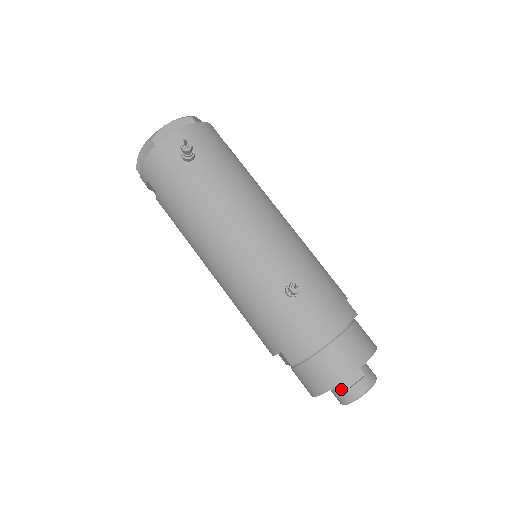
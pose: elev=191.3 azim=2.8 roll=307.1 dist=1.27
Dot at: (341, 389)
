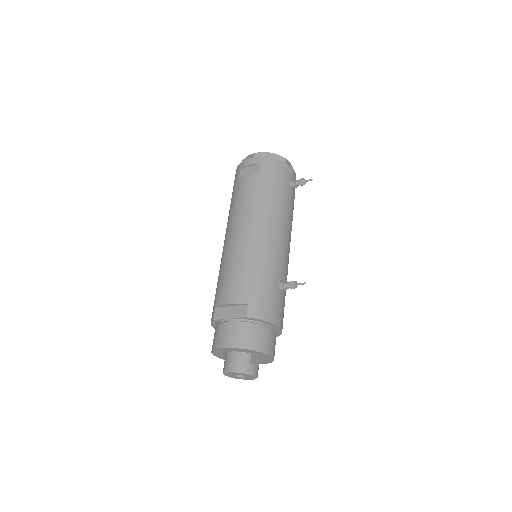
Dot at: (246, 360)
